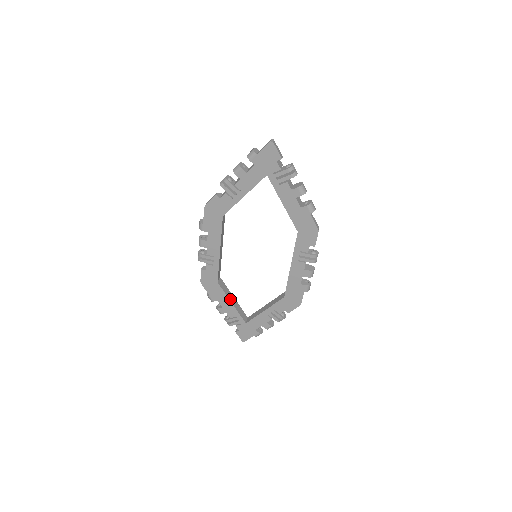
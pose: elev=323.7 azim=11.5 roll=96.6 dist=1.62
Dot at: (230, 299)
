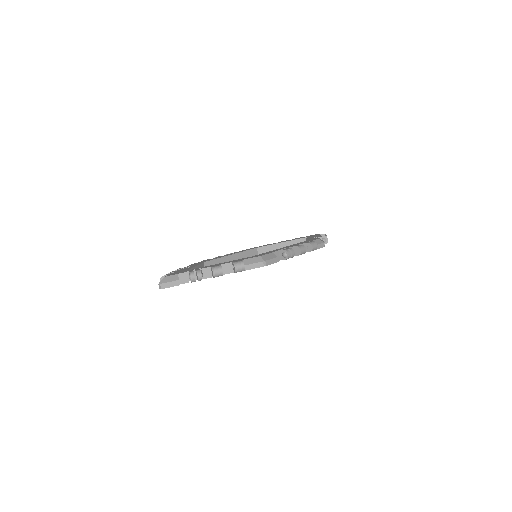
Dot at: occluded
